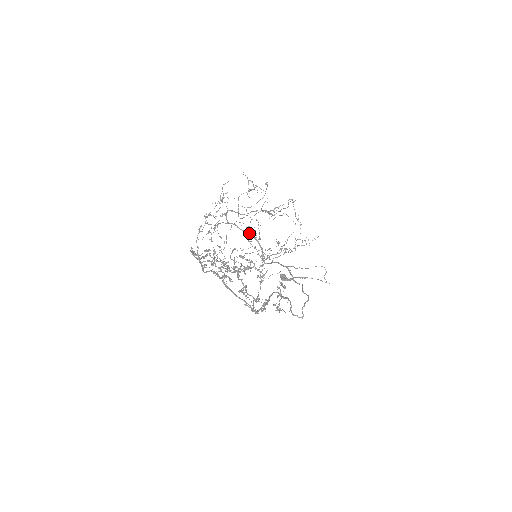
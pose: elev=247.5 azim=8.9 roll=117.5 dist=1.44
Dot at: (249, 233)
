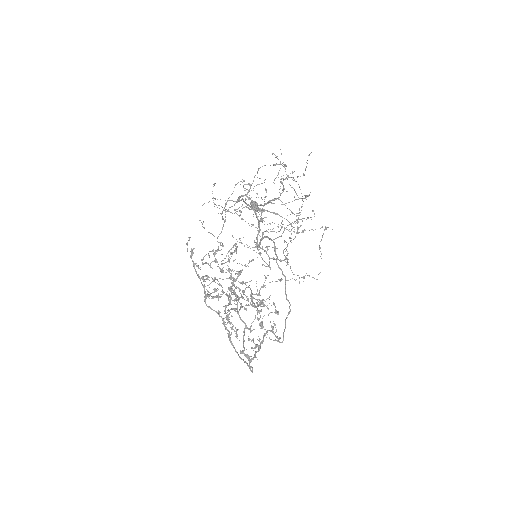
Dot at: (253, 209)
